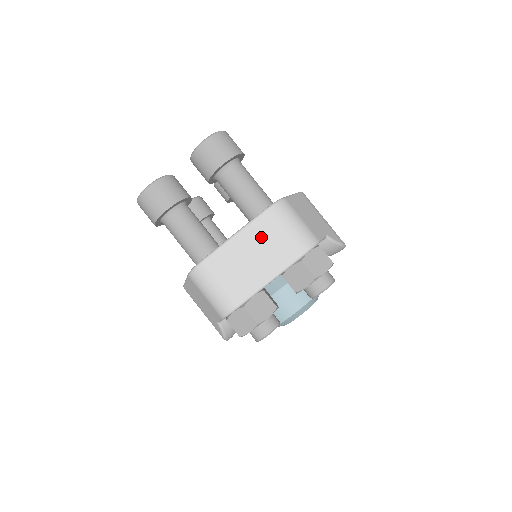
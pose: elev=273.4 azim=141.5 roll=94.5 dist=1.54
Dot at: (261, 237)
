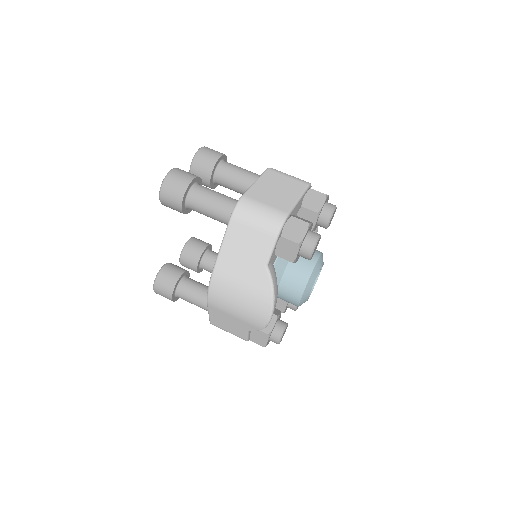
Dot at: (275, 180)
